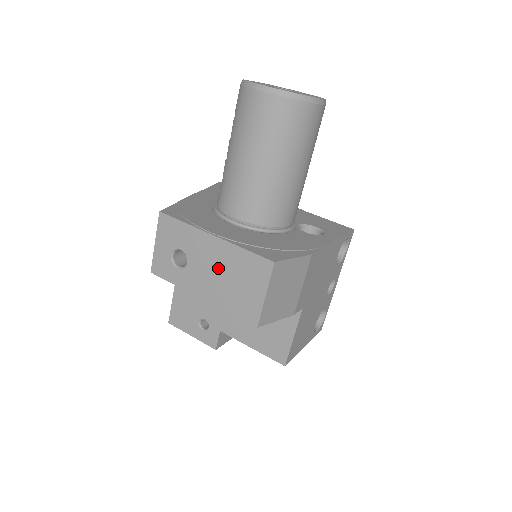
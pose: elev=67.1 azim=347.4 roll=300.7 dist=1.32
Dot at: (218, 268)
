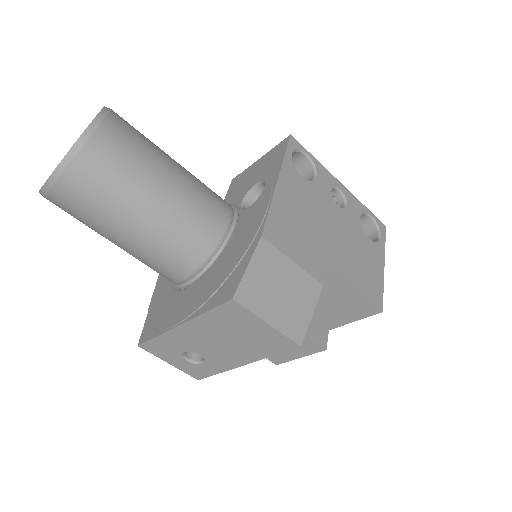
Dot at: (217, 340)
